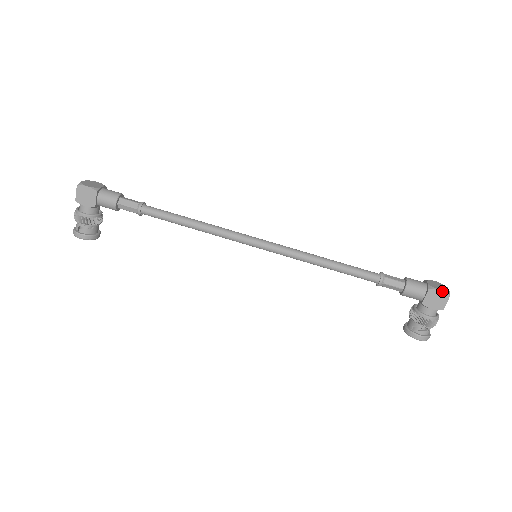
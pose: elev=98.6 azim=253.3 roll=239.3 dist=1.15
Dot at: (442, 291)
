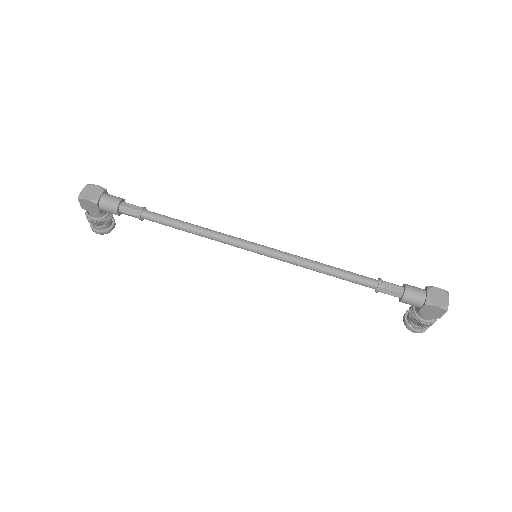
Dot at: (439, 307)
